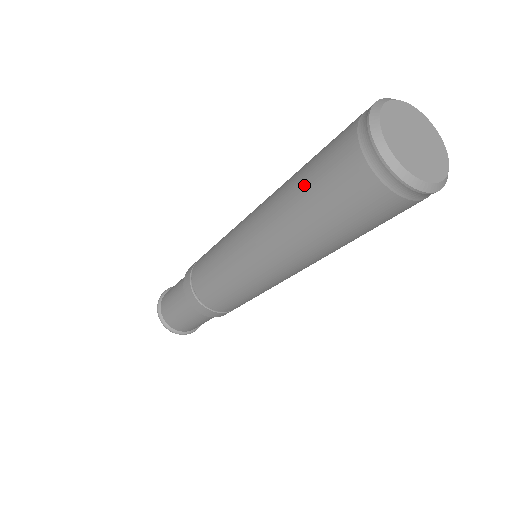
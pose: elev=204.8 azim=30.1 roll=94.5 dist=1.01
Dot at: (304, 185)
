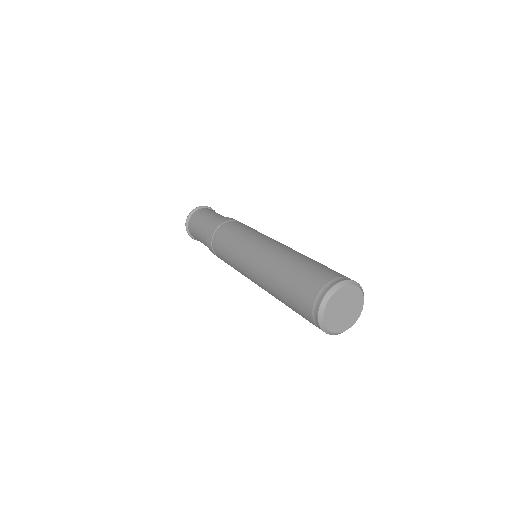
Dot at: (289, 277)
